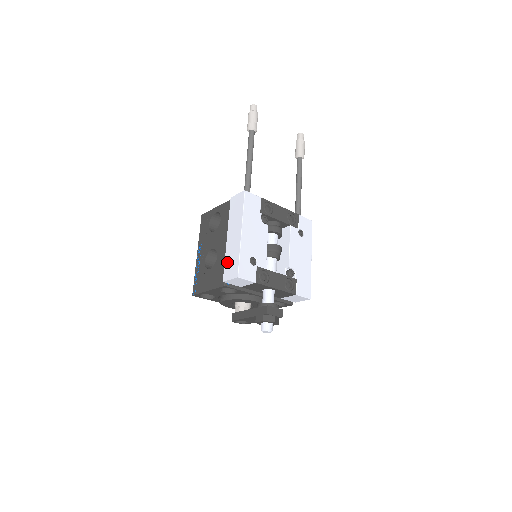
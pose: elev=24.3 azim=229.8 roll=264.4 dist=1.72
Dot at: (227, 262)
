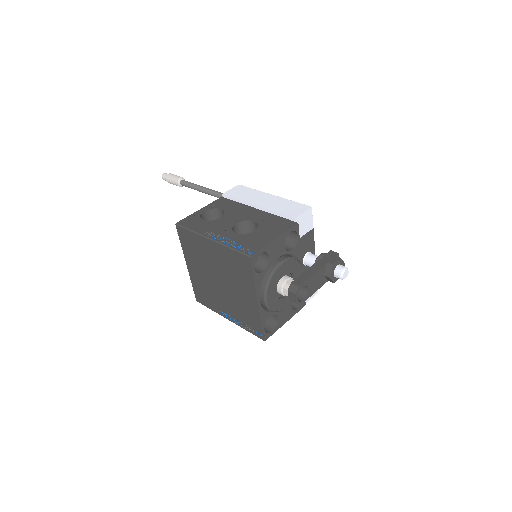
Dot at: (281, 210)
